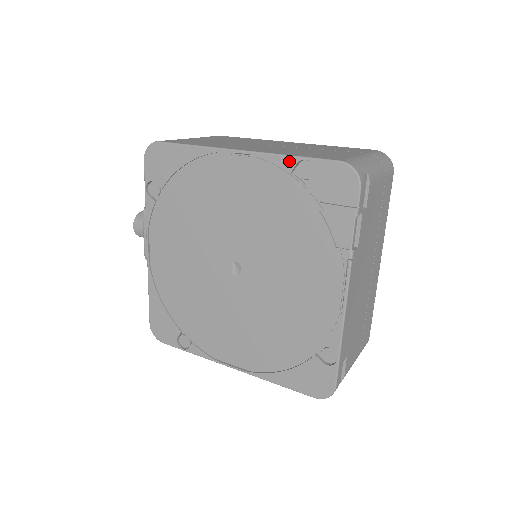
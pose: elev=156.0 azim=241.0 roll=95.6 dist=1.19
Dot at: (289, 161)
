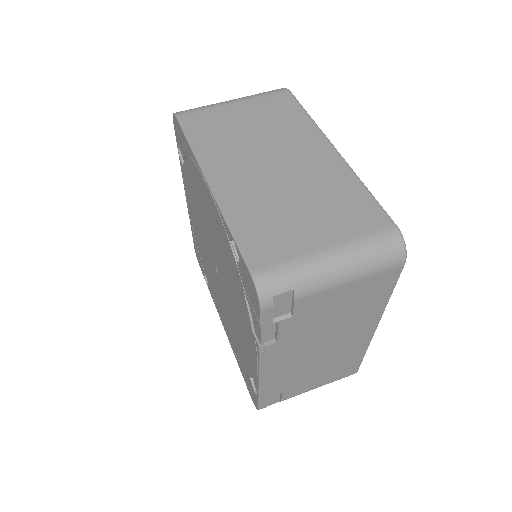
Dot at: (228, 230)
